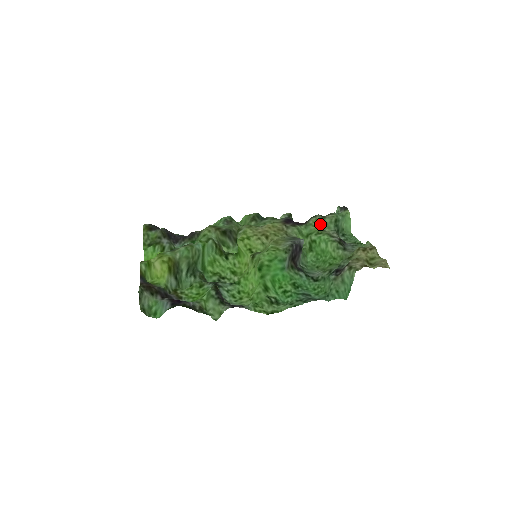
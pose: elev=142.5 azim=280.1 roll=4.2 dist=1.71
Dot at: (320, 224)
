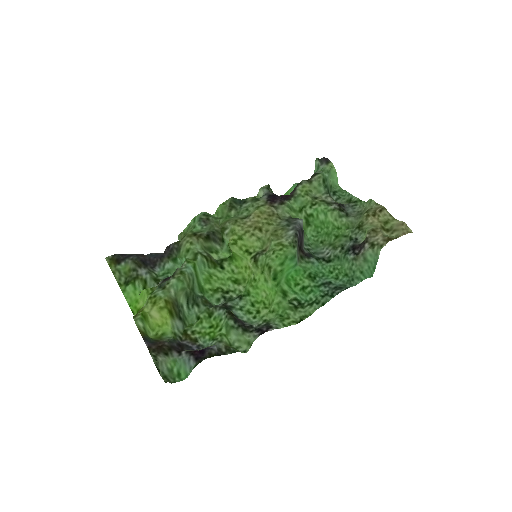
Dot at: (309, 191)
